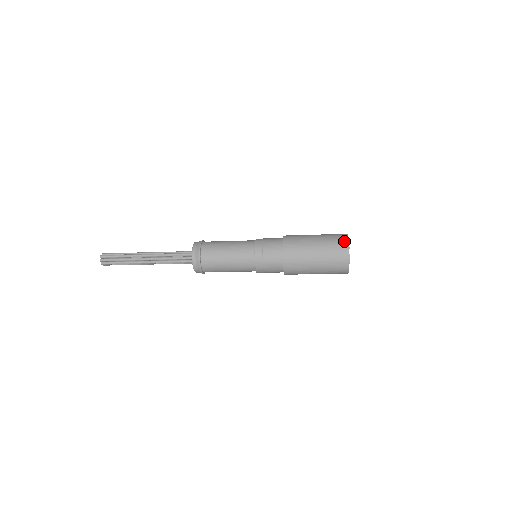
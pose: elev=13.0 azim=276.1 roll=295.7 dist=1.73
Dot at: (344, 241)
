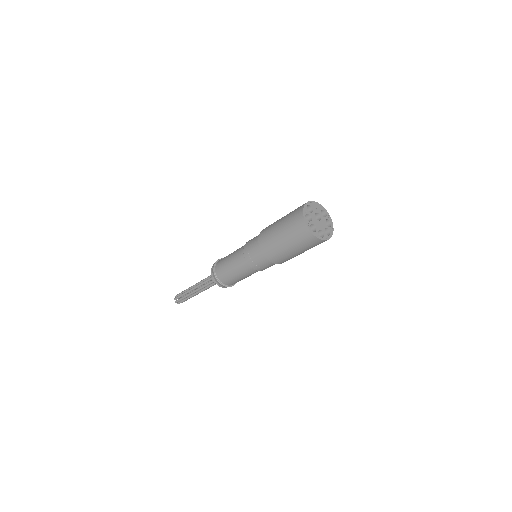
Dot at: occluded
